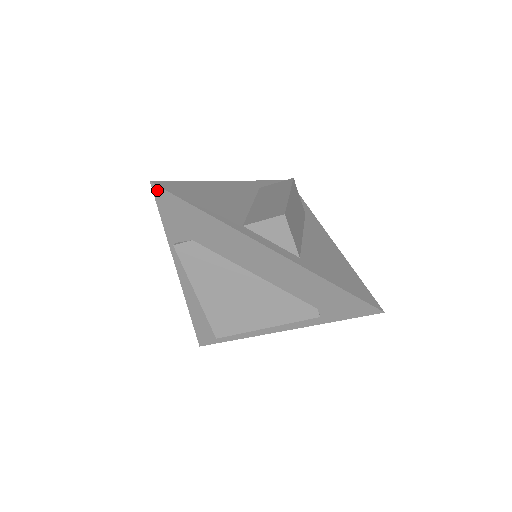
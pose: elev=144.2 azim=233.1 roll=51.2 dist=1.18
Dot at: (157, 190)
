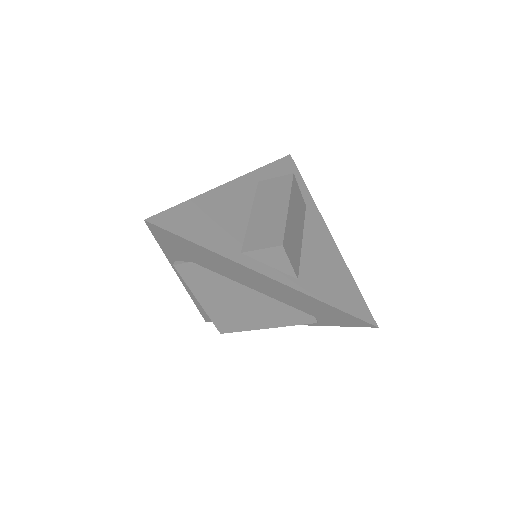
Dot at: (152, 226)
